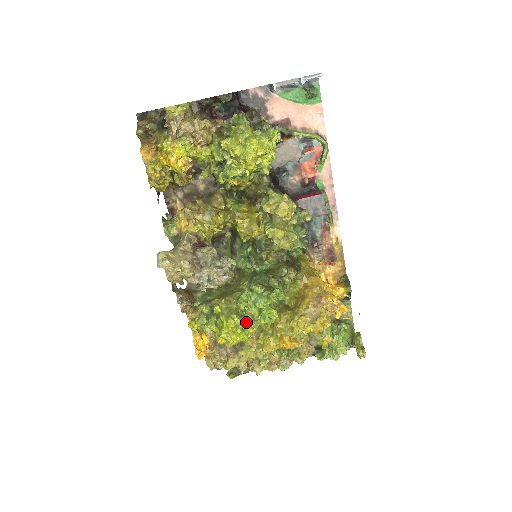
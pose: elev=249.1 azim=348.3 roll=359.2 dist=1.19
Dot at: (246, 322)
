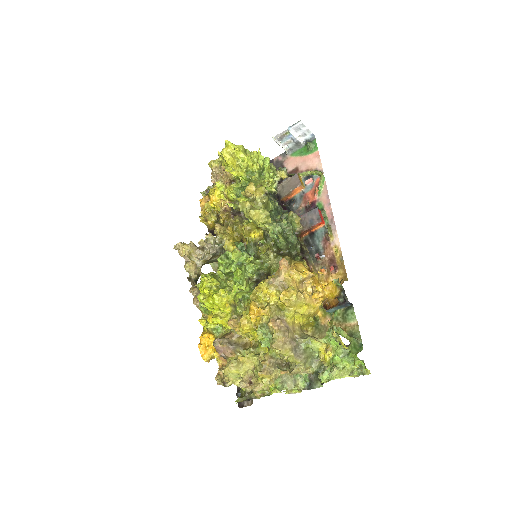
Dot at: occluded
